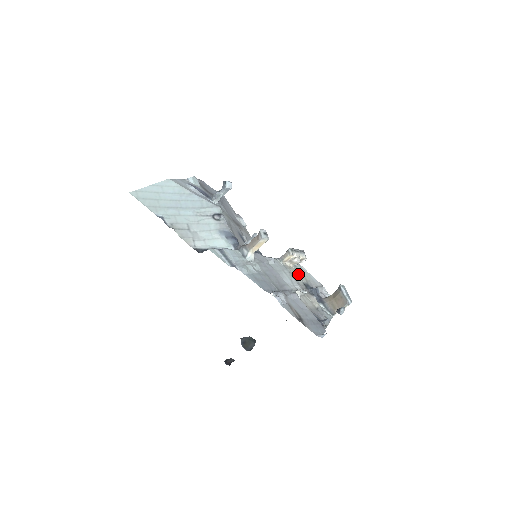
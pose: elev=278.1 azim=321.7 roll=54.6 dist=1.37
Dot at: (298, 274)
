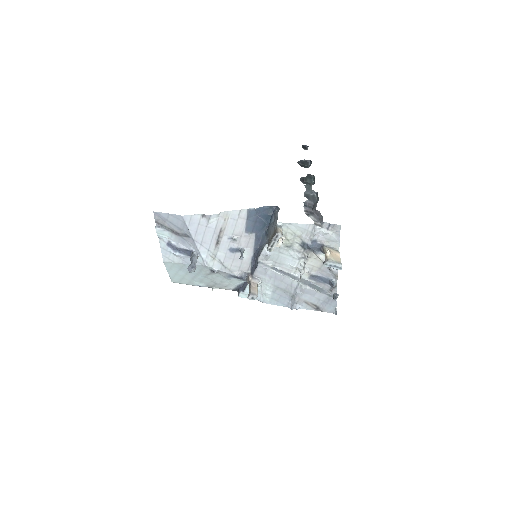
Dot at: (290, 240)
